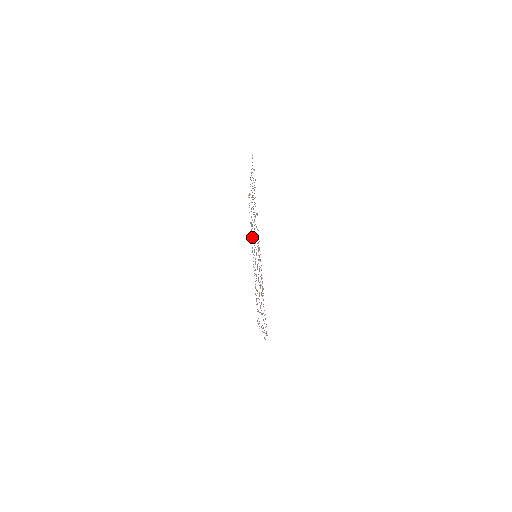
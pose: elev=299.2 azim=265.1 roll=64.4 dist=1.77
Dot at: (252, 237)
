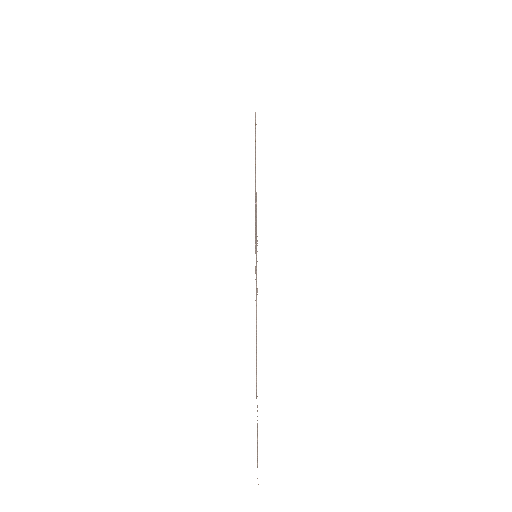
Dot at: occluded
